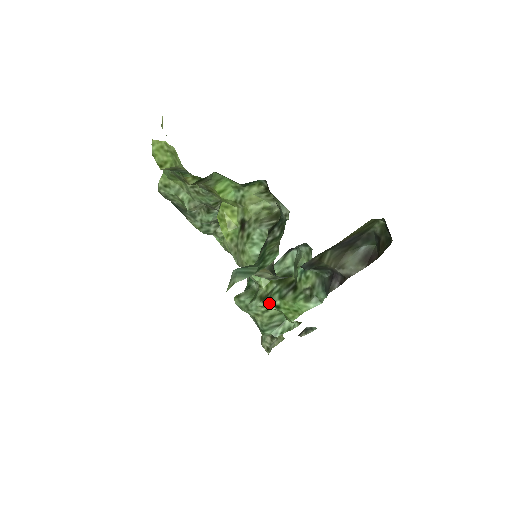
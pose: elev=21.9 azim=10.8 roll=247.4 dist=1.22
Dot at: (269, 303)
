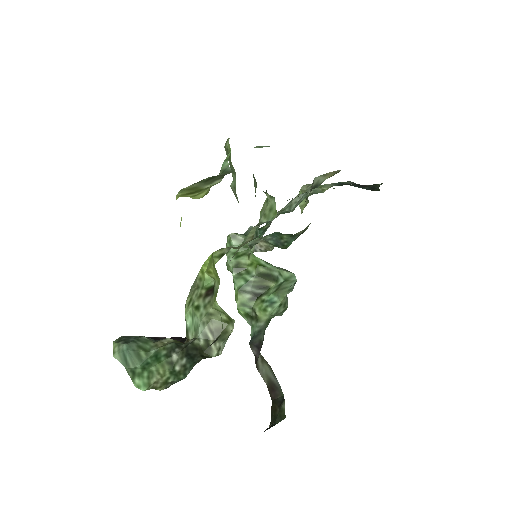
Dot at: (234, 277)
